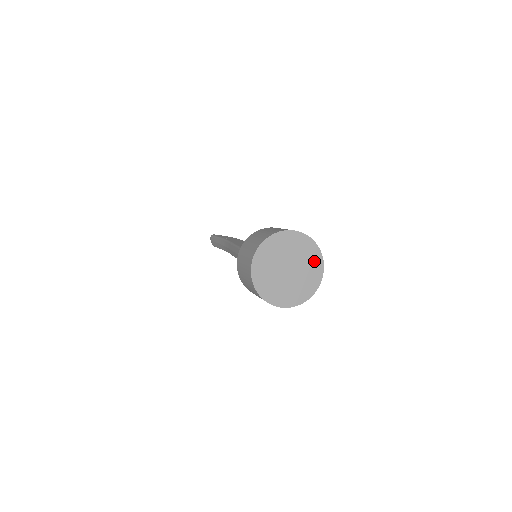
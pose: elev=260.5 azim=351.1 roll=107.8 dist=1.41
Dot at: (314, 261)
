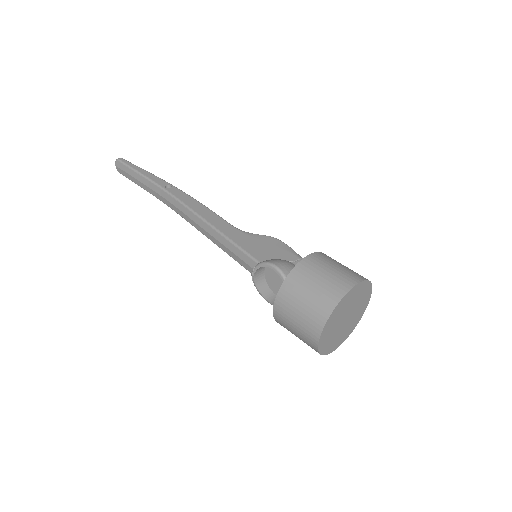
Dot at: (365, 301)
